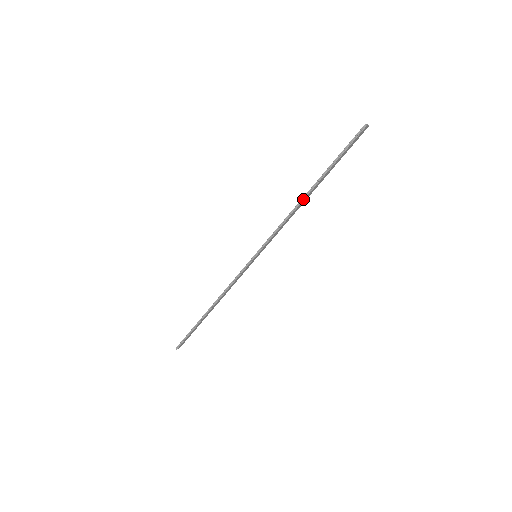
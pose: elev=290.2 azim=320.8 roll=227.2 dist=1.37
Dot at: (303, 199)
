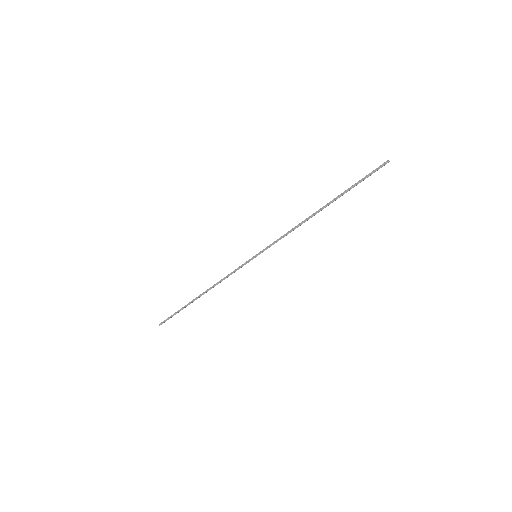
Dot at: (313, 215)
